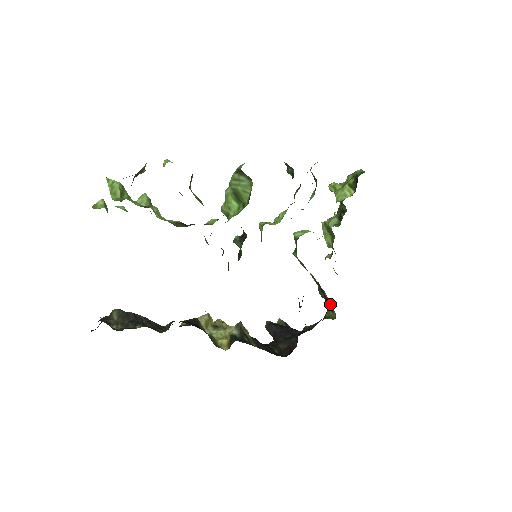
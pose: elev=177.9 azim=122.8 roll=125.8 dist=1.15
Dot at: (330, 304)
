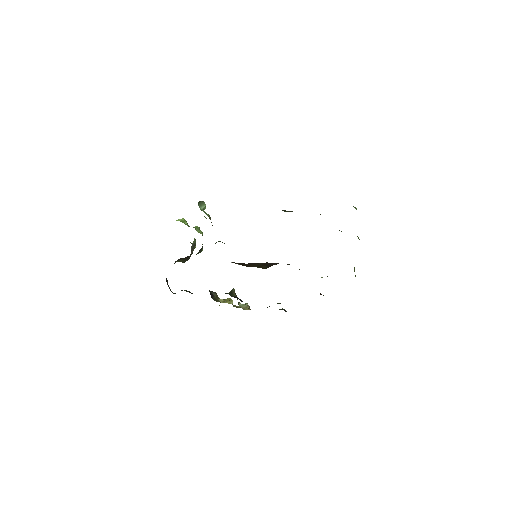
Dot at: occluded
